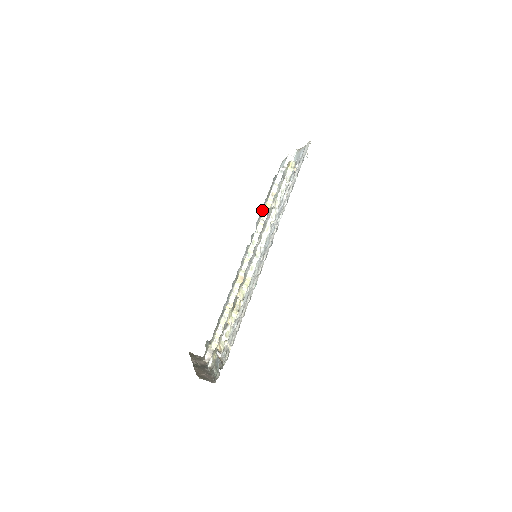
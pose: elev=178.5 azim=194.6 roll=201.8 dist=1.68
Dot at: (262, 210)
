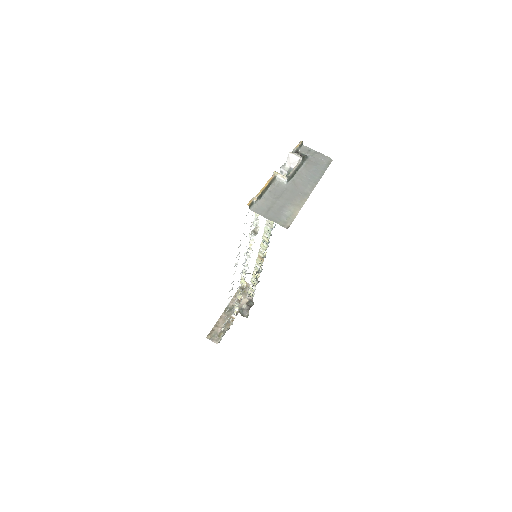
Dot at: occluded
